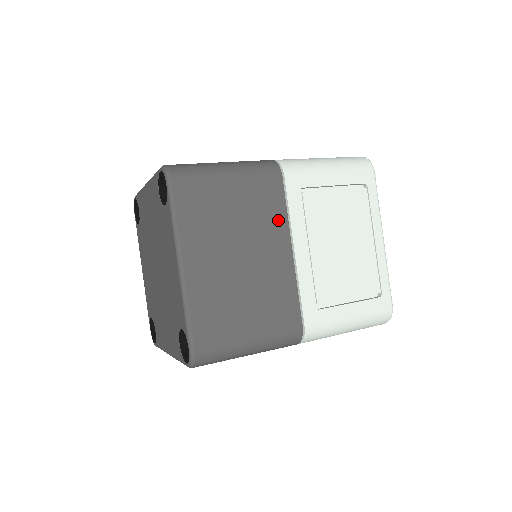
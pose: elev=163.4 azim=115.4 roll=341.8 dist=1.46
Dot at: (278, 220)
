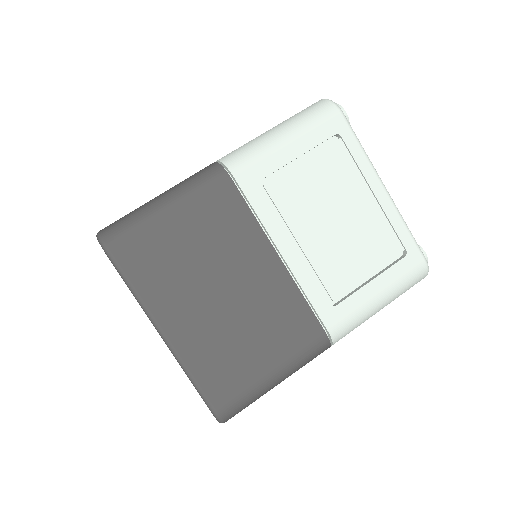
Dot at: (248, 231)
